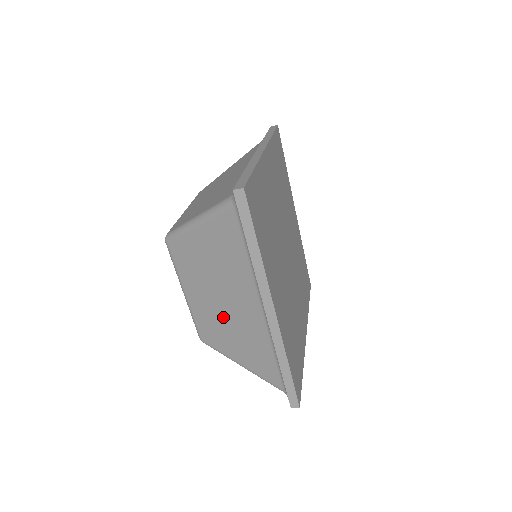
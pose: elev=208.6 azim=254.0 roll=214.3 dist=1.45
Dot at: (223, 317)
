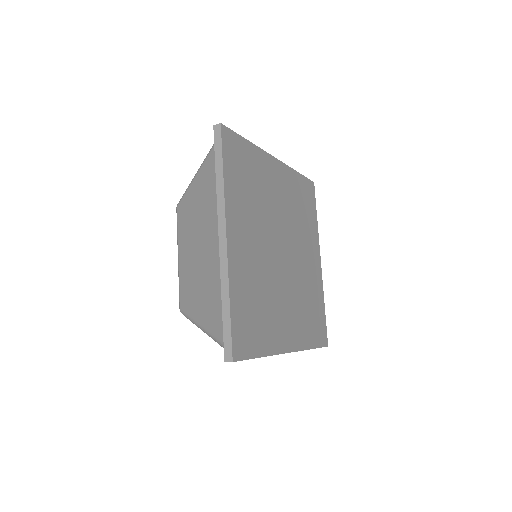
Dot at: occluded
